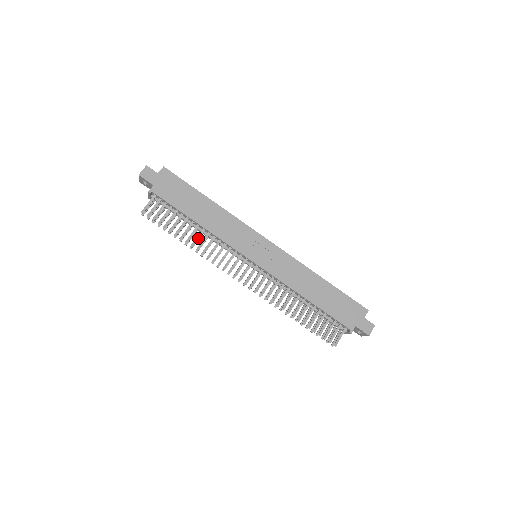
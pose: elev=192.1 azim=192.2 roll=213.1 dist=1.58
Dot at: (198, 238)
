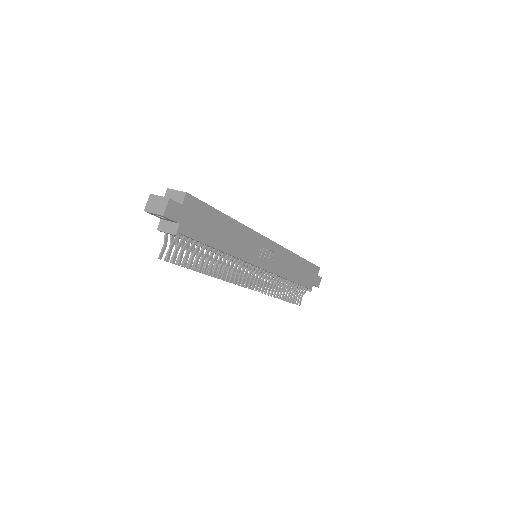
Dot at: occluded
